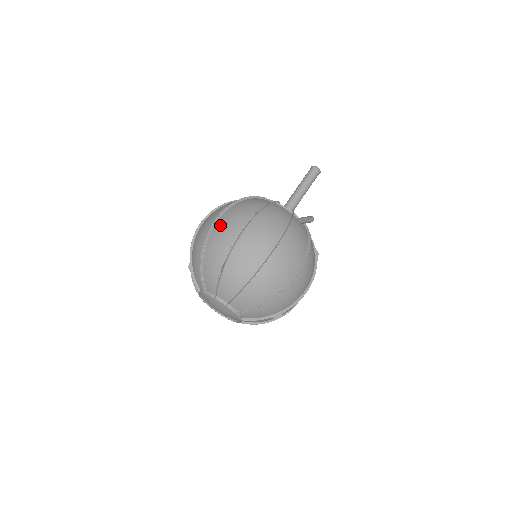
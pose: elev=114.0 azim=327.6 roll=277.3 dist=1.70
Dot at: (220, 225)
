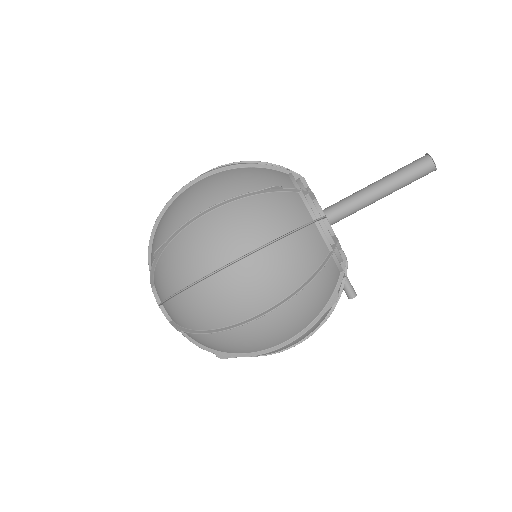
Dot at: (258, 329)
